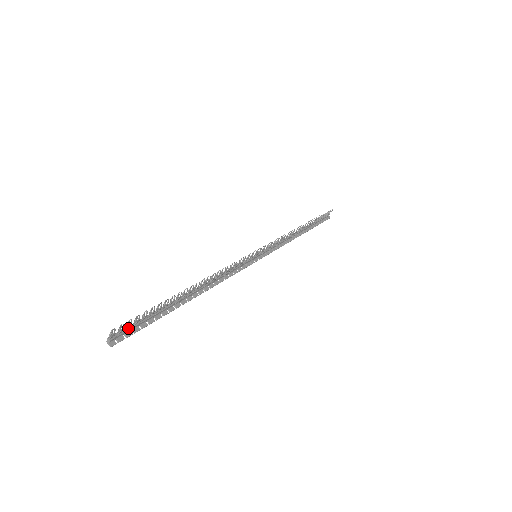
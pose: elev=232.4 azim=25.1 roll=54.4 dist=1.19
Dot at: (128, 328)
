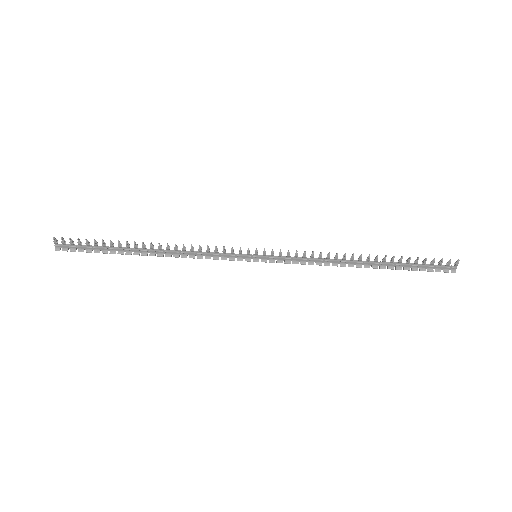
Dot at: (74, 245)
